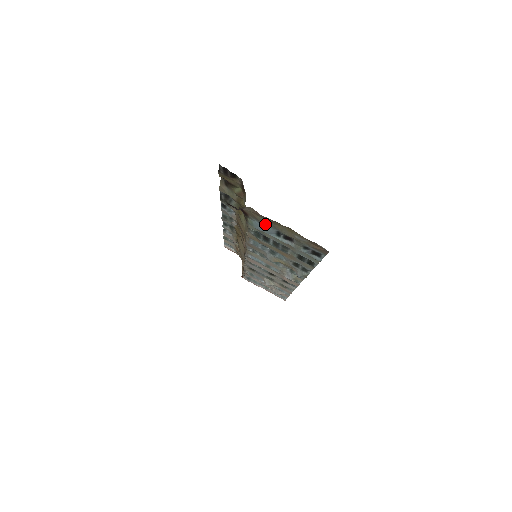
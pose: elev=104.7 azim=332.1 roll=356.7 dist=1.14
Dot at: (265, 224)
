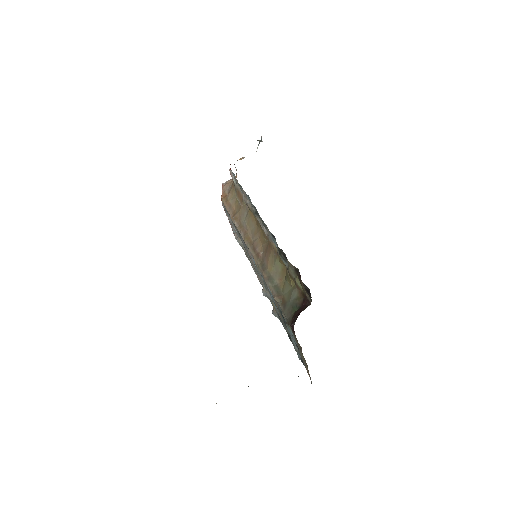
Dot at: (296, 342)
